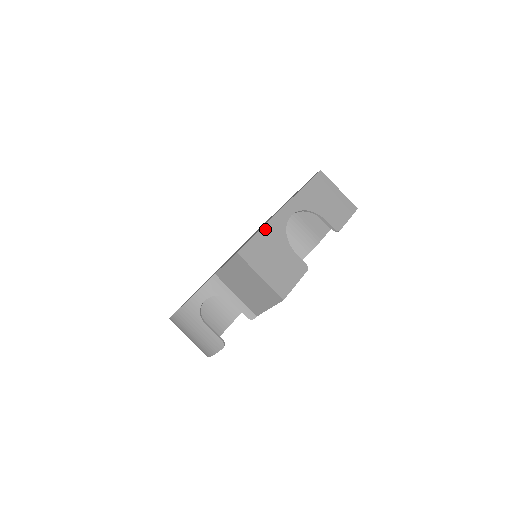
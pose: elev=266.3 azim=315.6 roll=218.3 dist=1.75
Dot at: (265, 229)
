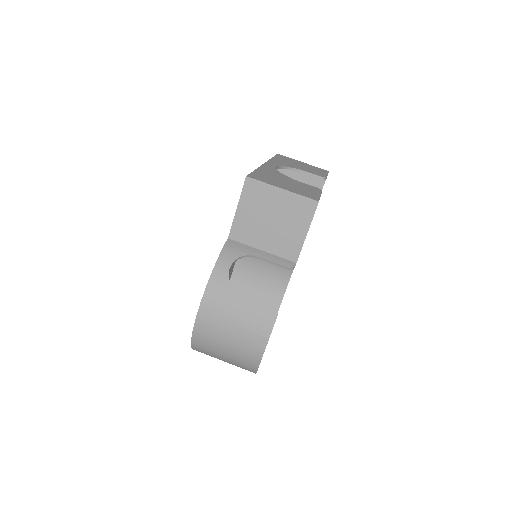
Dot at: (260, 169)
